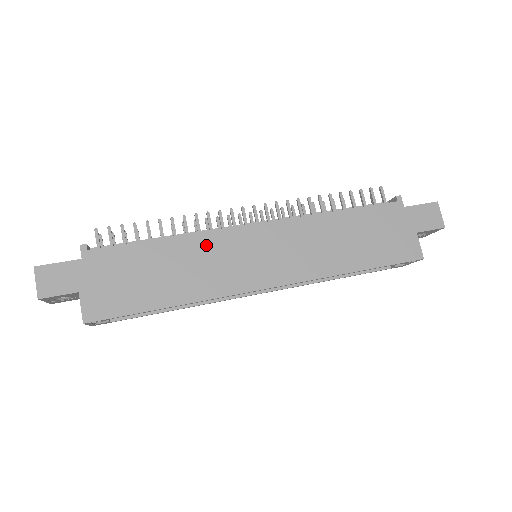
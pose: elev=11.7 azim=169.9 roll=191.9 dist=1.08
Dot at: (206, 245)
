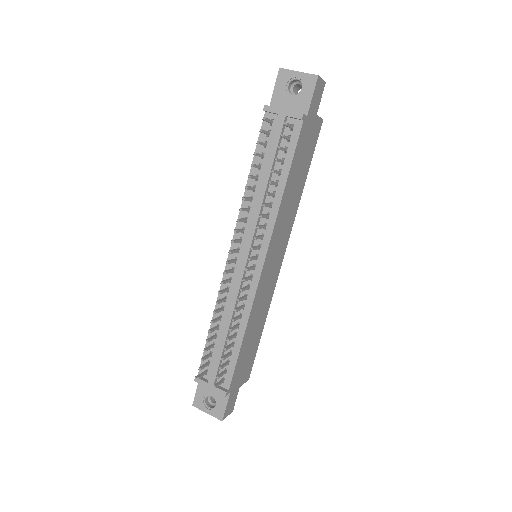
Dot at: (256, 305)
